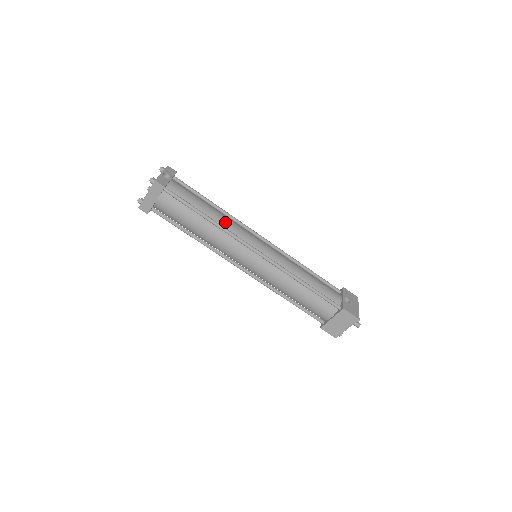
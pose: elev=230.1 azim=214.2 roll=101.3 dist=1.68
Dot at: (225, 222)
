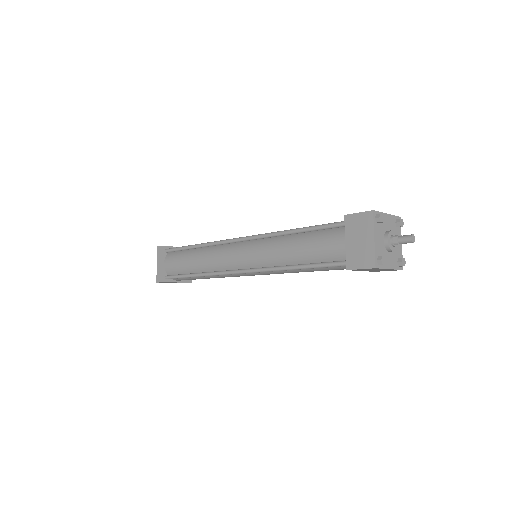
Dot at: occluded
